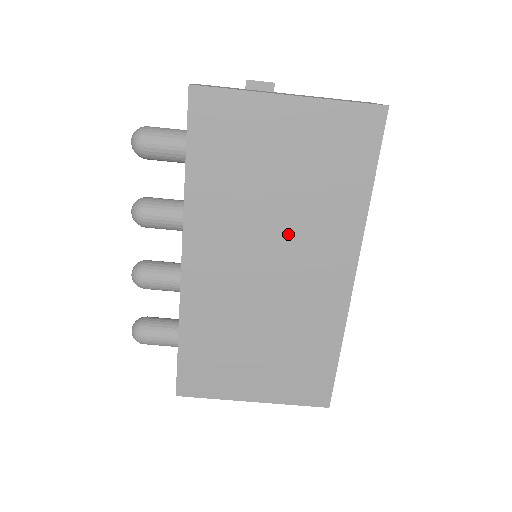
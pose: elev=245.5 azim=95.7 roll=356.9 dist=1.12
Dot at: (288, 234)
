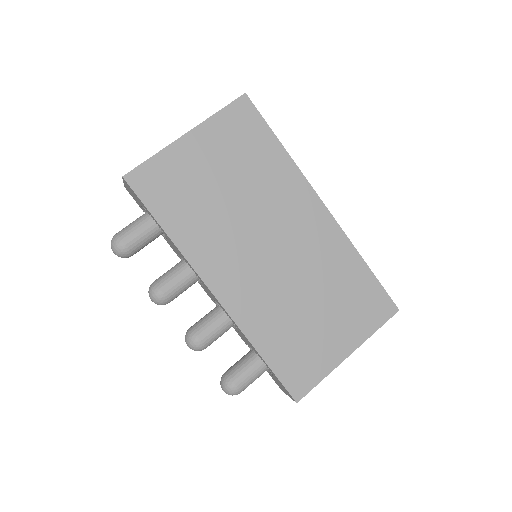
Dot at: (261, 215)
